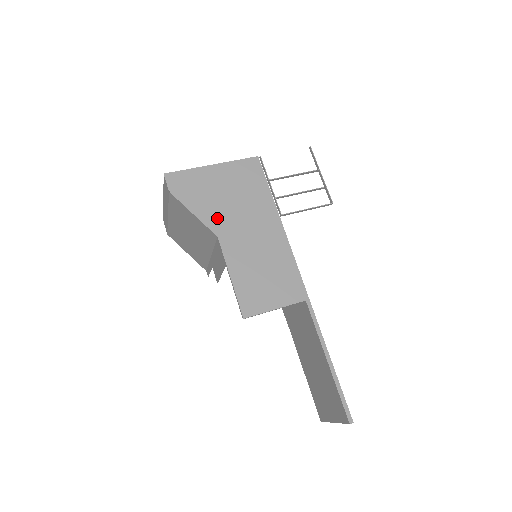
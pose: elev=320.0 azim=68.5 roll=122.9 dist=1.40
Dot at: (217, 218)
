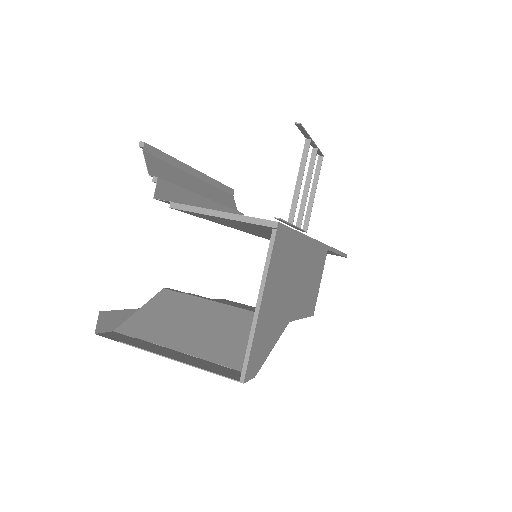
Dot at: (284, 317)
